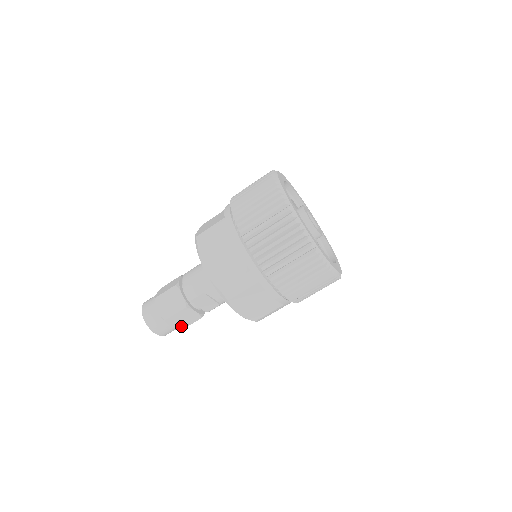
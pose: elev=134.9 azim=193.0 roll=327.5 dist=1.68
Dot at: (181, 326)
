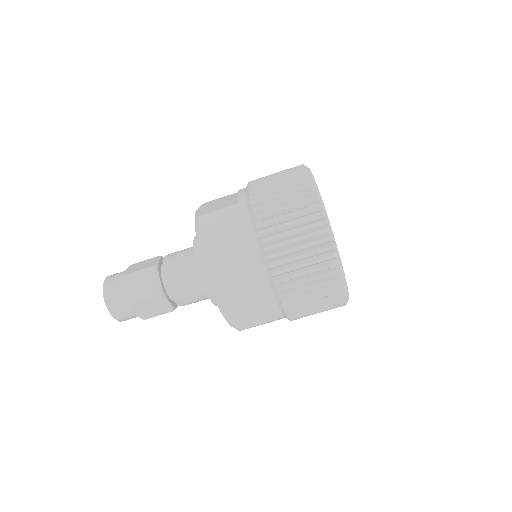
Dot at: (134, 297)
